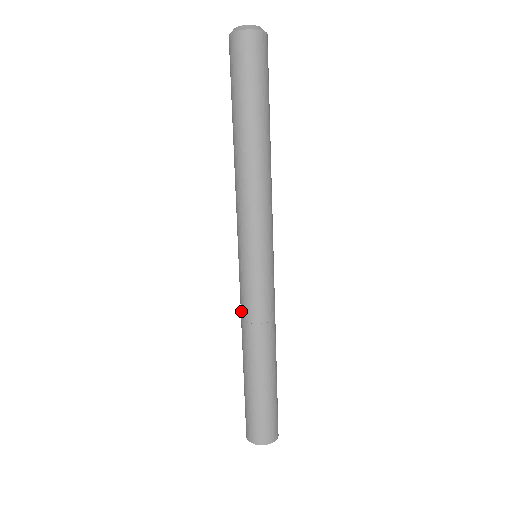
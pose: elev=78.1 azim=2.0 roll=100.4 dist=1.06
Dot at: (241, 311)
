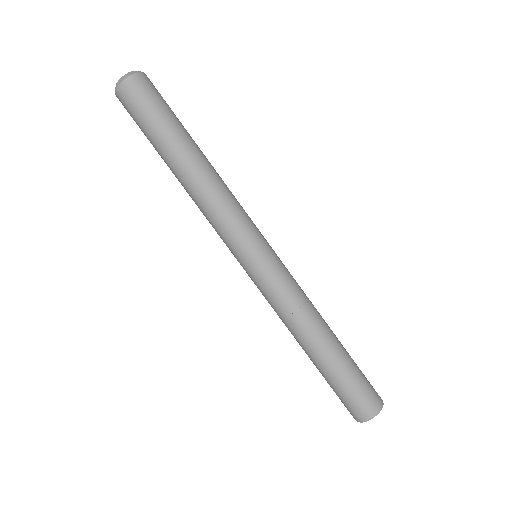
Dot at: (277, 311)
